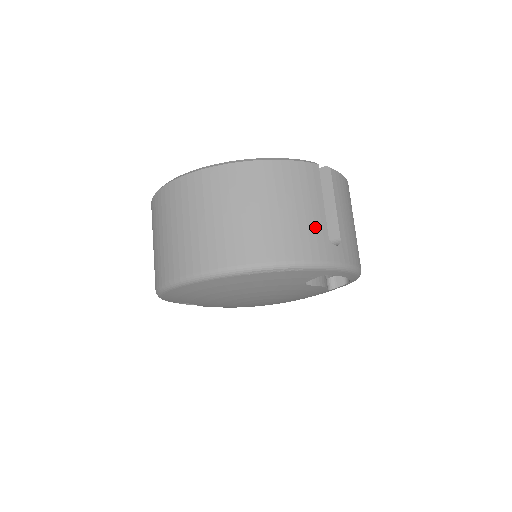
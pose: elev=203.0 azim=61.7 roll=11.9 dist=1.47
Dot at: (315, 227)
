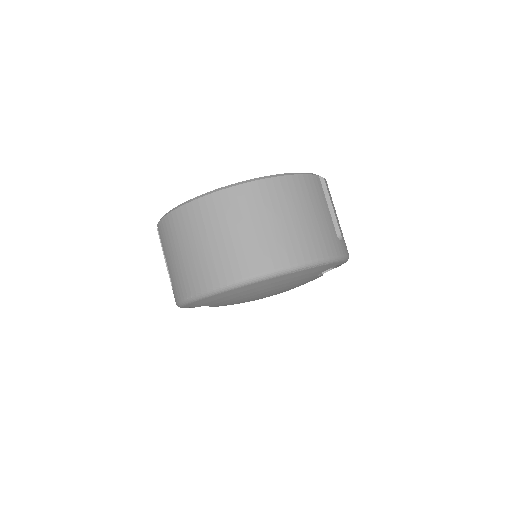
Dot at: (329, 228)
